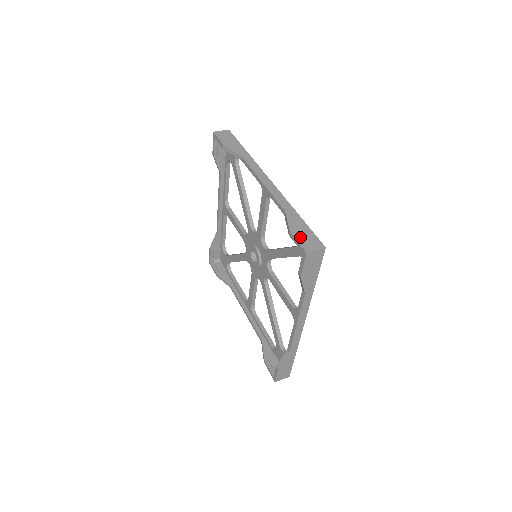
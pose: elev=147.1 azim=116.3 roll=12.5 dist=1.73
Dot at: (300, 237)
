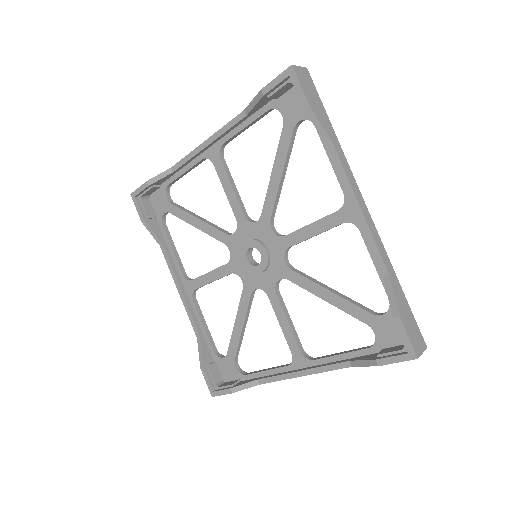
Dot at: (409, 328)
